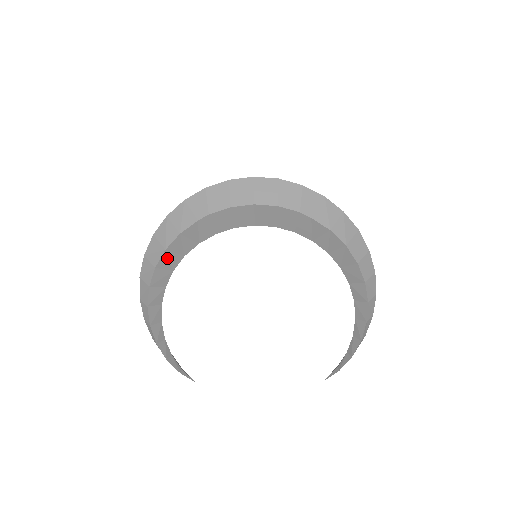
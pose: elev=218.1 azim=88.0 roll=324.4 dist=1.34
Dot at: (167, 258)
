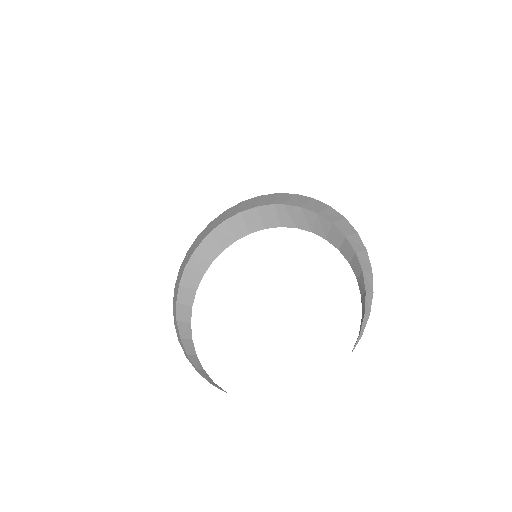
Dot at: (188, 277)
